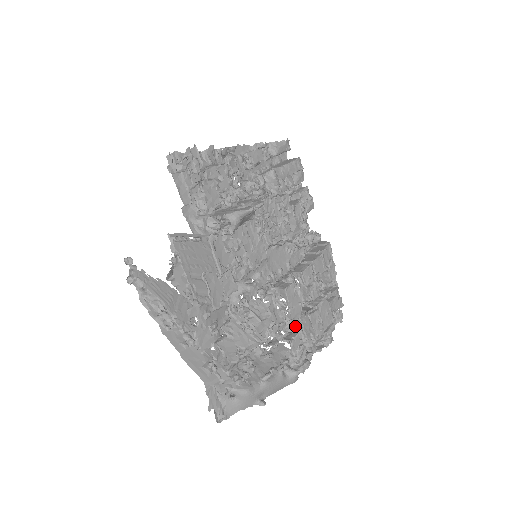
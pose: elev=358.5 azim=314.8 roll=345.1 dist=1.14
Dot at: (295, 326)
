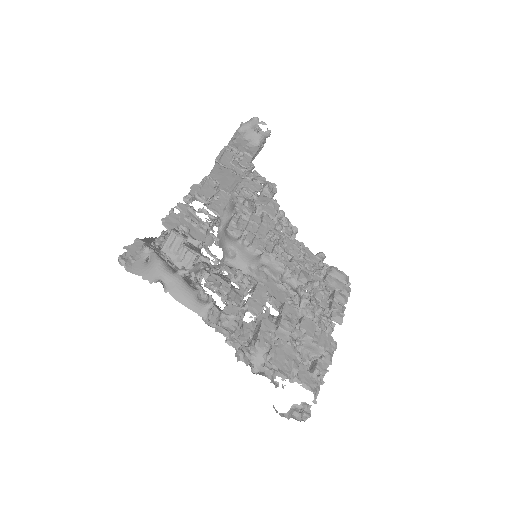
Dot at: (246, 328)
